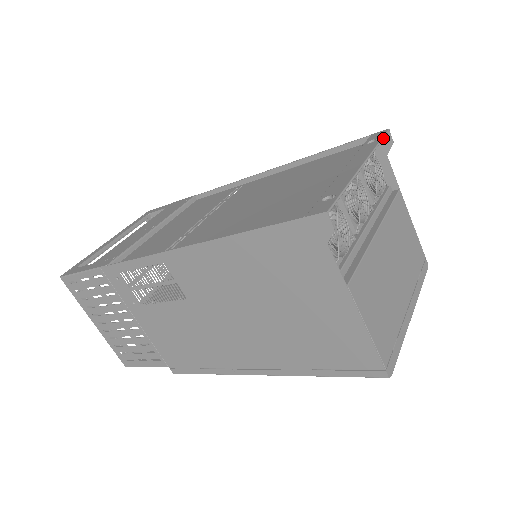
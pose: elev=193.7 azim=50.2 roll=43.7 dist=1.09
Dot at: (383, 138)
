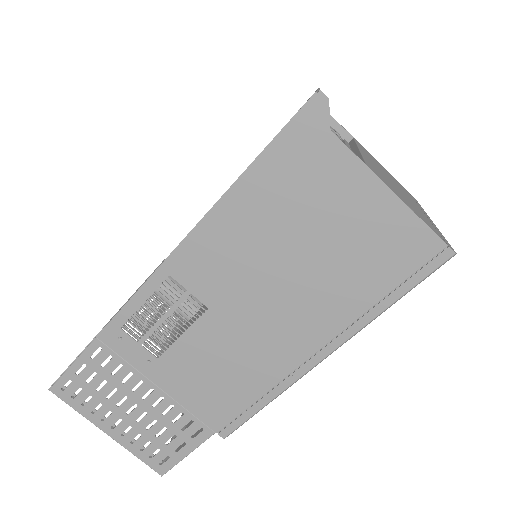
Dot at: occluded
